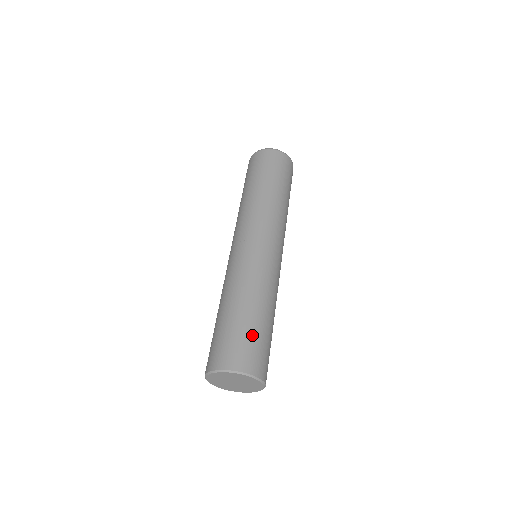
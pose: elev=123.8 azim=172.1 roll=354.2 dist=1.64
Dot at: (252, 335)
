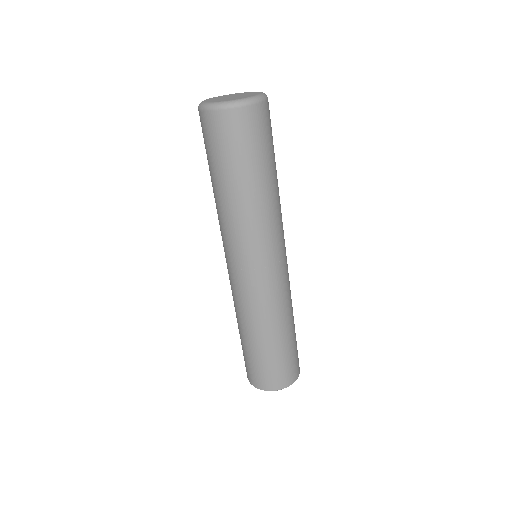
Dot at: (263, 363)
